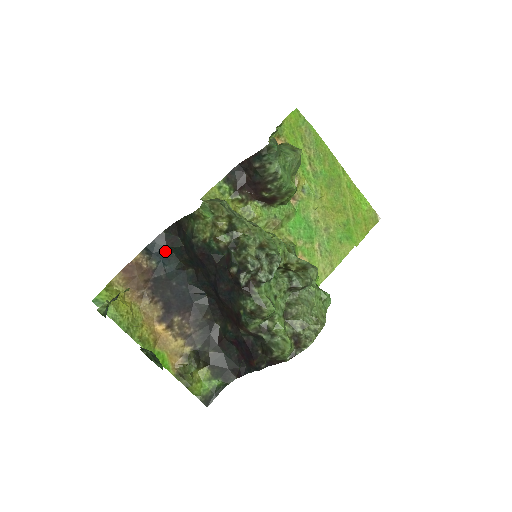
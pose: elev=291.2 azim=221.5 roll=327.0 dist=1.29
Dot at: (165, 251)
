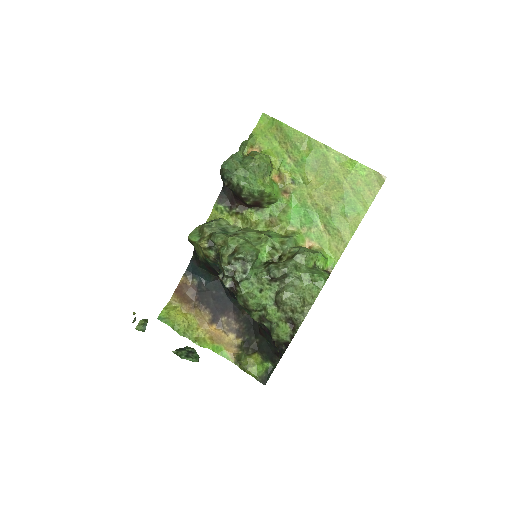
Dot at: (198, 270)
